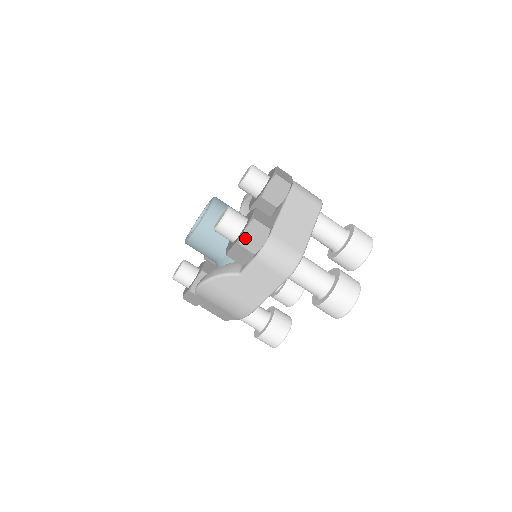
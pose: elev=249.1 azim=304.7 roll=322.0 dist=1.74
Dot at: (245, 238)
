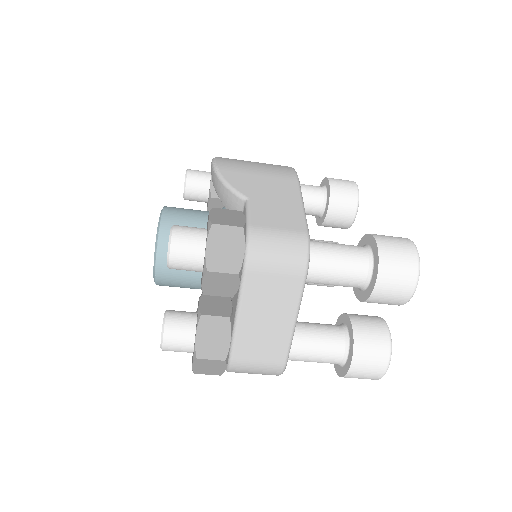
Dot at: (198, 370)
